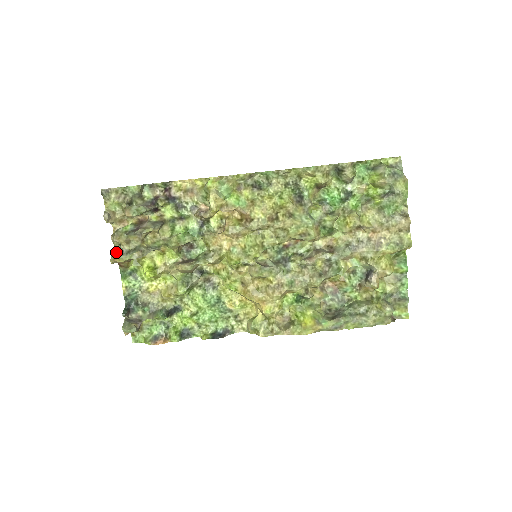
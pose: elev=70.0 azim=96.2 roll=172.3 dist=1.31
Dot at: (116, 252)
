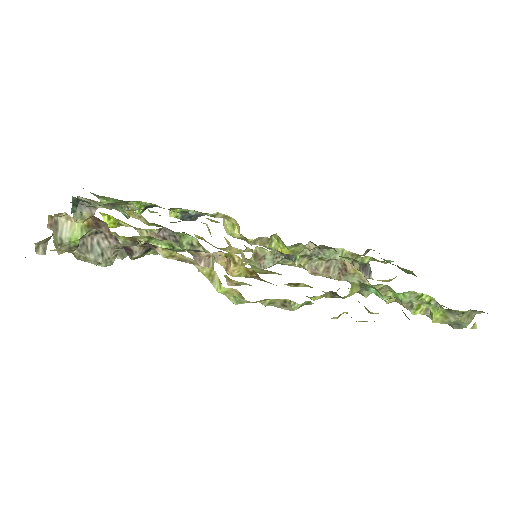
Dot at: occluded
